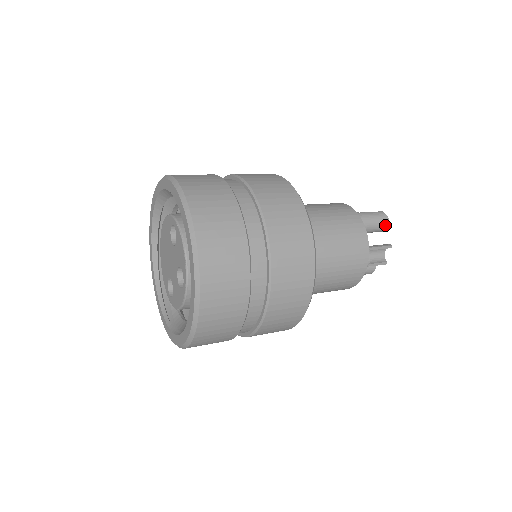
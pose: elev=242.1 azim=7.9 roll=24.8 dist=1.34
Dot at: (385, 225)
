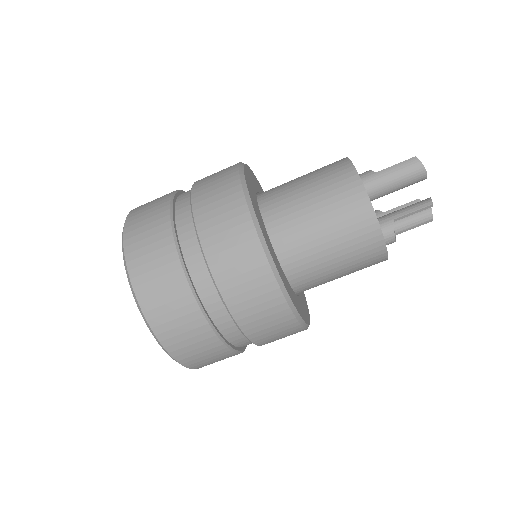
Dot at: (421, 177)
